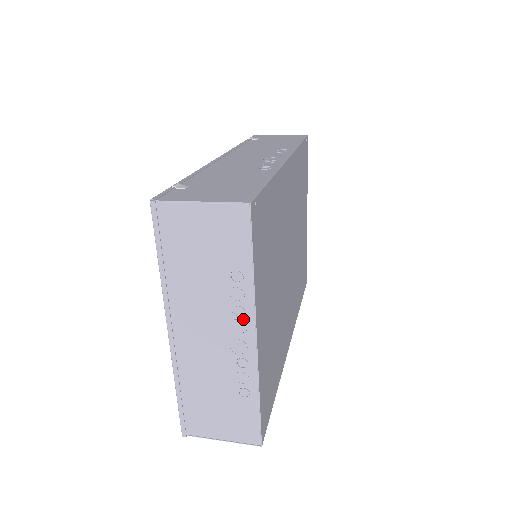
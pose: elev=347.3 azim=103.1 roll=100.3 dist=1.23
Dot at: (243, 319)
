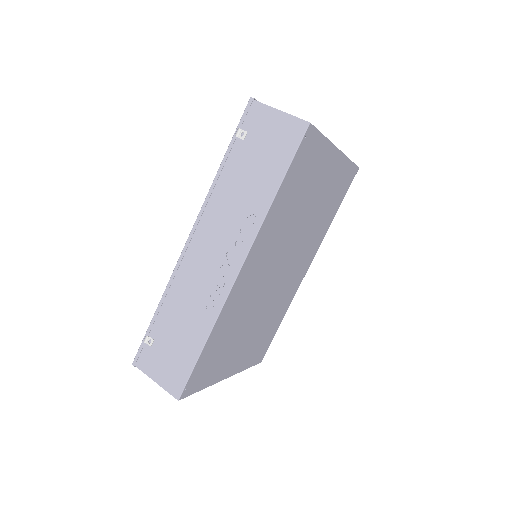
Dot at: occluded
